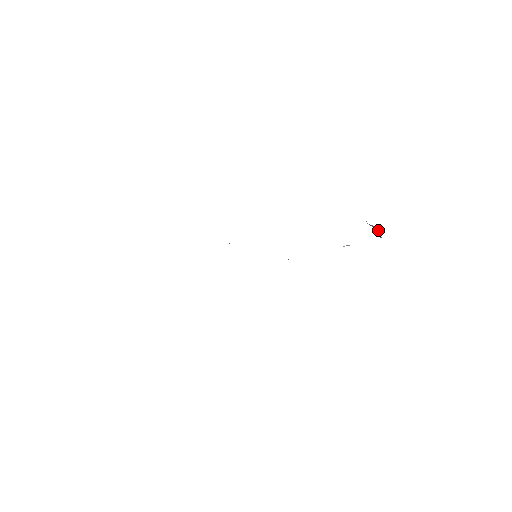
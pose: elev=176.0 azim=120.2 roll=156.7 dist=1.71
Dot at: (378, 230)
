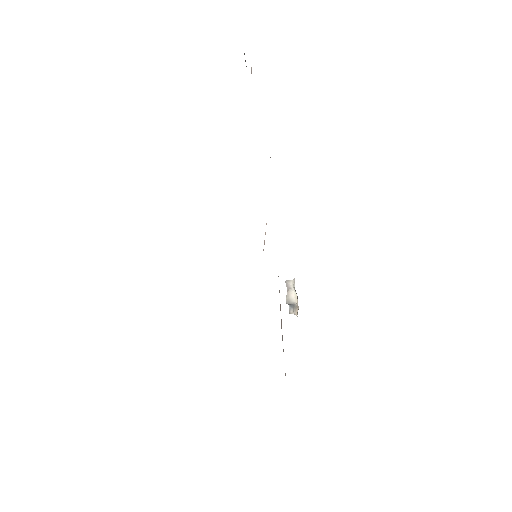
Dot at: occluded
